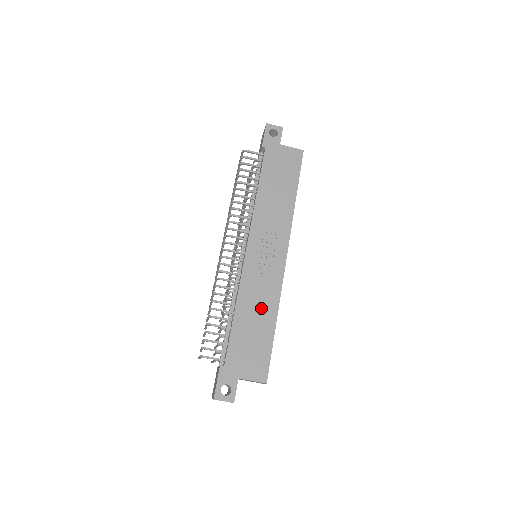
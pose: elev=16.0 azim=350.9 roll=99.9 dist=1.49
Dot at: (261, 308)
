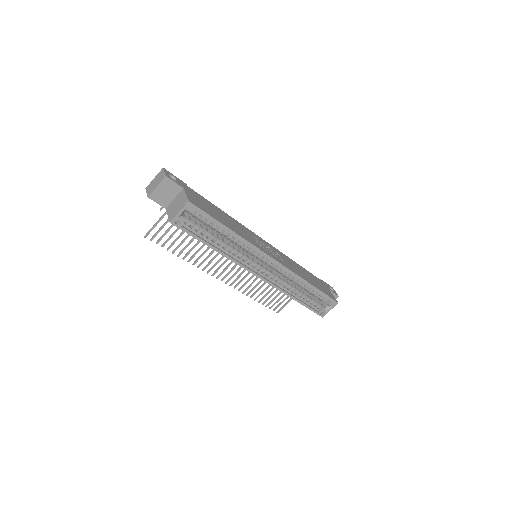
Dot at: (235, 227)
